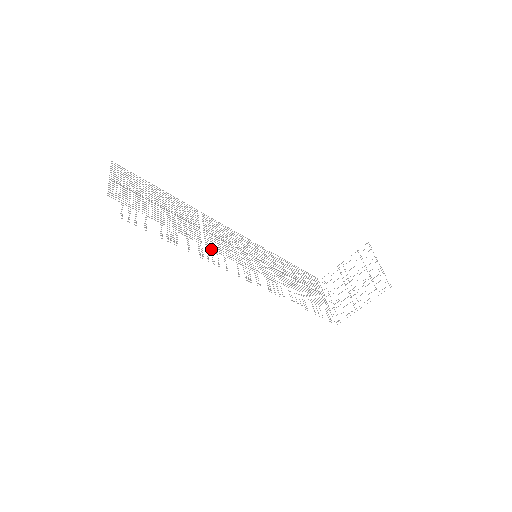
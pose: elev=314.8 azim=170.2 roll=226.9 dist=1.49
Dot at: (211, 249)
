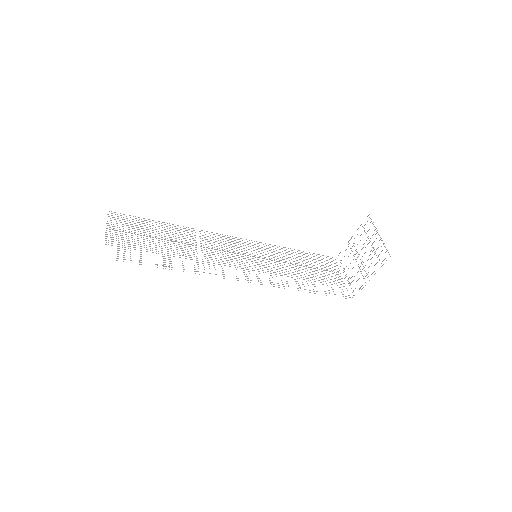
Dot at: (208, 262)
